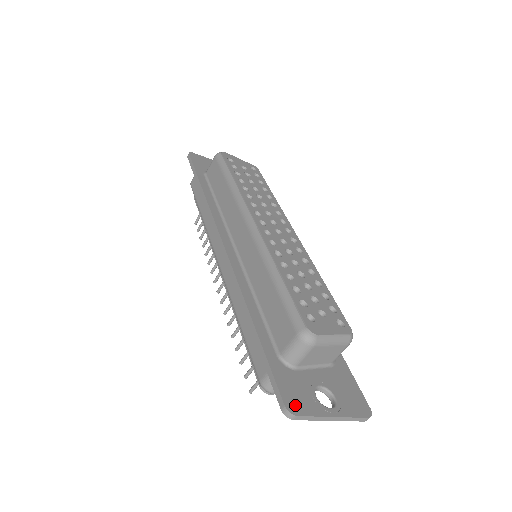
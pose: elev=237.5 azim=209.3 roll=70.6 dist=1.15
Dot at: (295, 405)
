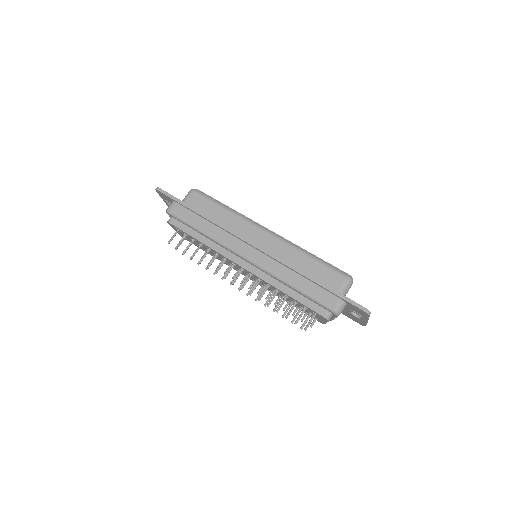
Dot at: occluded
